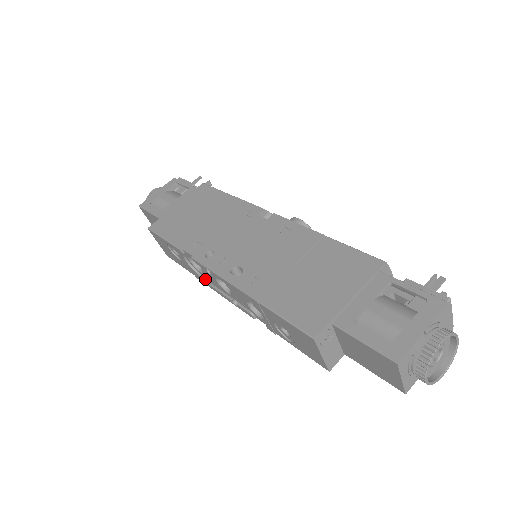
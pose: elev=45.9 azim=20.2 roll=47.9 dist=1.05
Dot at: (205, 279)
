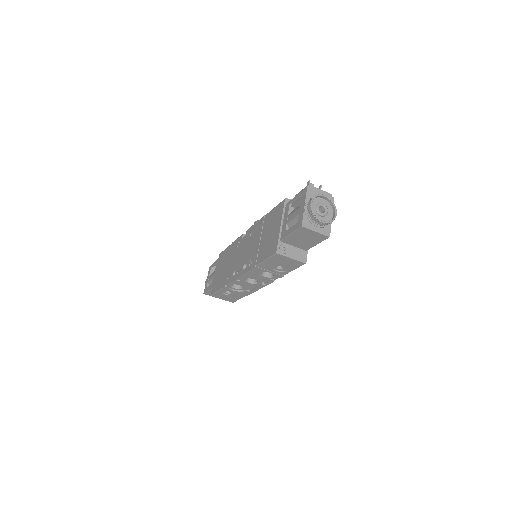
Dot at: (249, 290)
